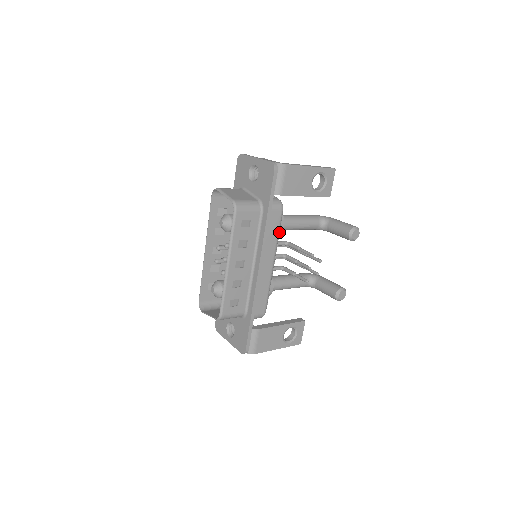
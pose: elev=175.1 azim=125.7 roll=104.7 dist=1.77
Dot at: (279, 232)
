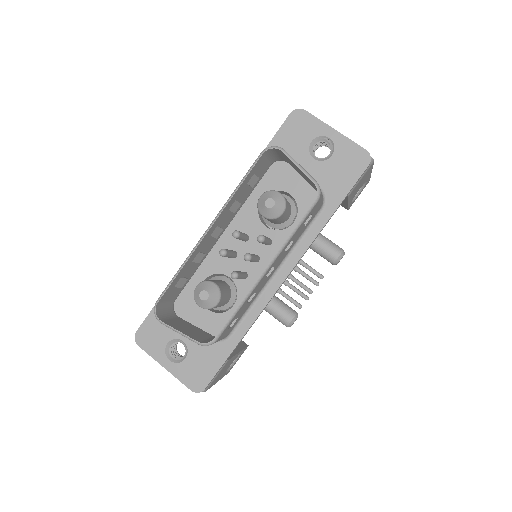
Dot at: occluded
